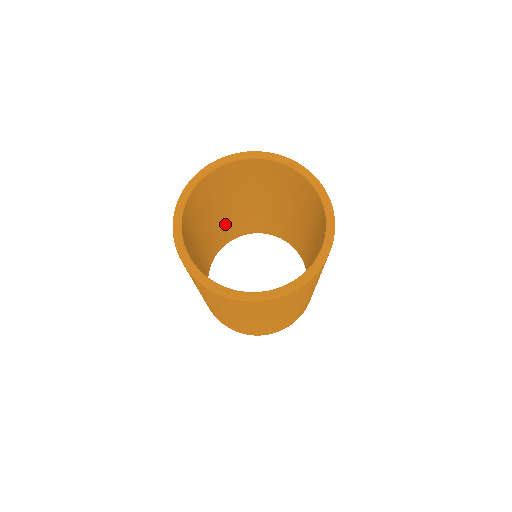
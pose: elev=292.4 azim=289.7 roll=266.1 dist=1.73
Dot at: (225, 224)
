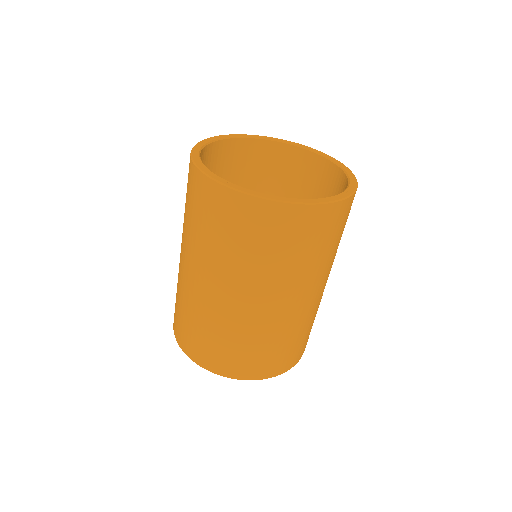
Dot at: occluded
